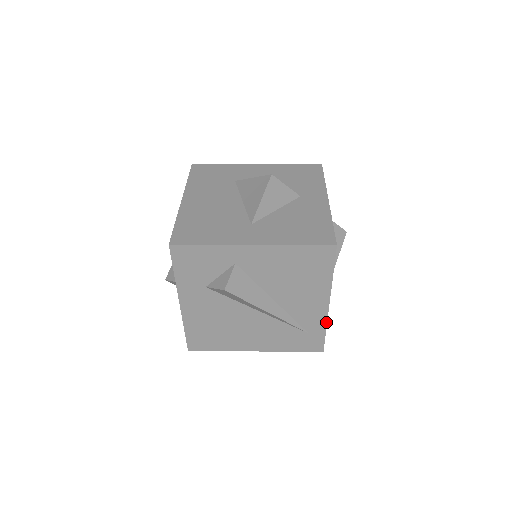
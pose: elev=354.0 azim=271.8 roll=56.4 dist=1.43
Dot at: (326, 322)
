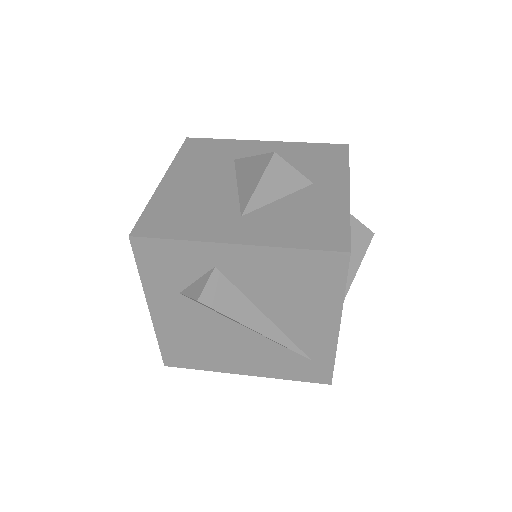
Dot at: (335, 350)
